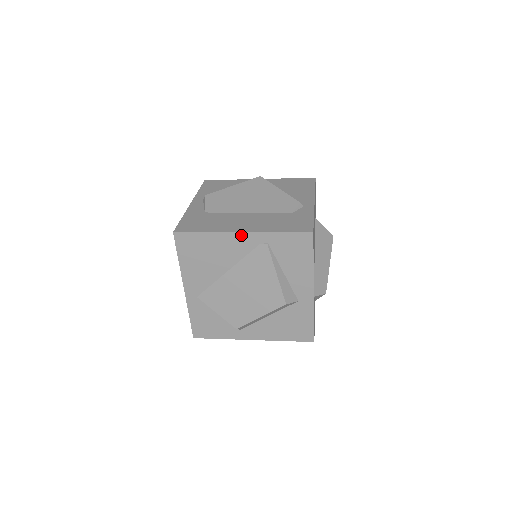
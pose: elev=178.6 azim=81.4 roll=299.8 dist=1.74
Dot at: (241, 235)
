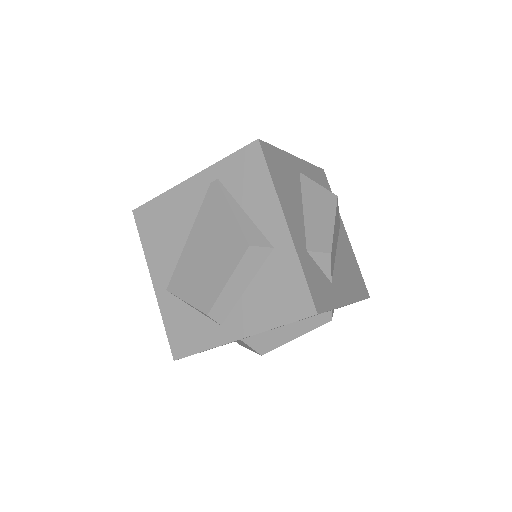
Dot at: (190, 182)
